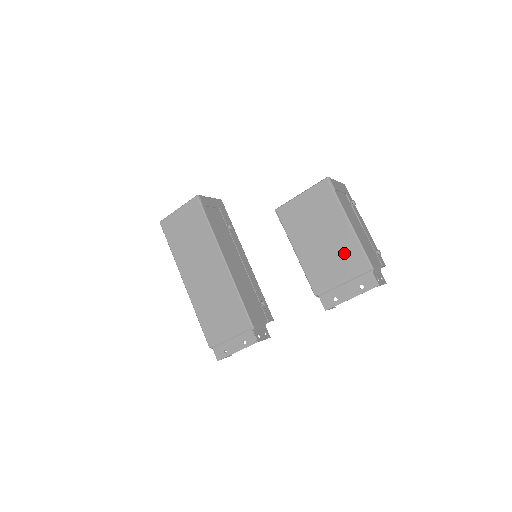
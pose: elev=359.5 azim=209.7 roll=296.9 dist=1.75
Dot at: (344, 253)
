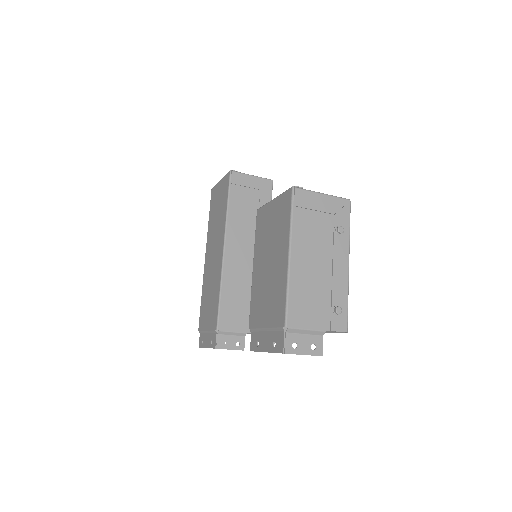
Dot at: (275, 292)
